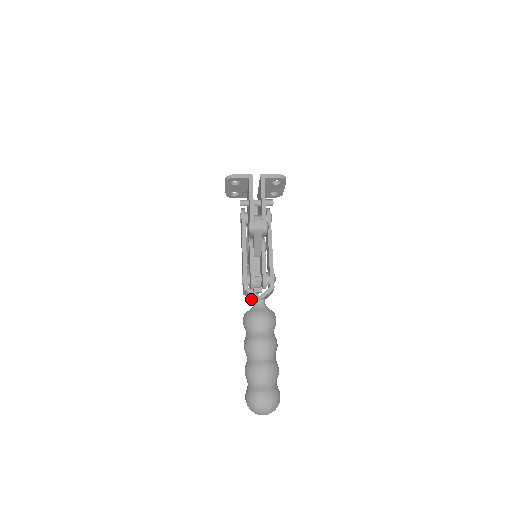
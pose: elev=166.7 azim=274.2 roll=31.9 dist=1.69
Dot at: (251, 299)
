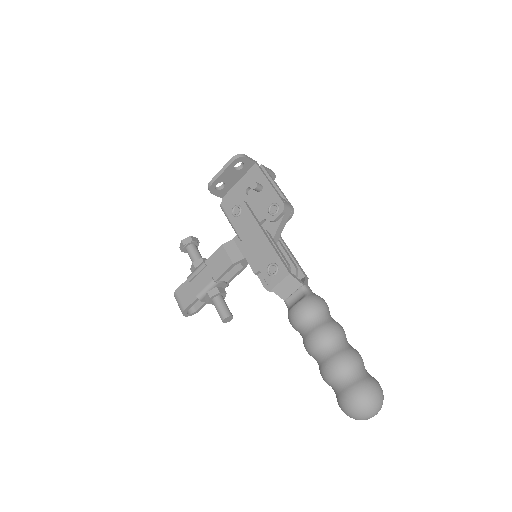
Dot at: (284, 294)
